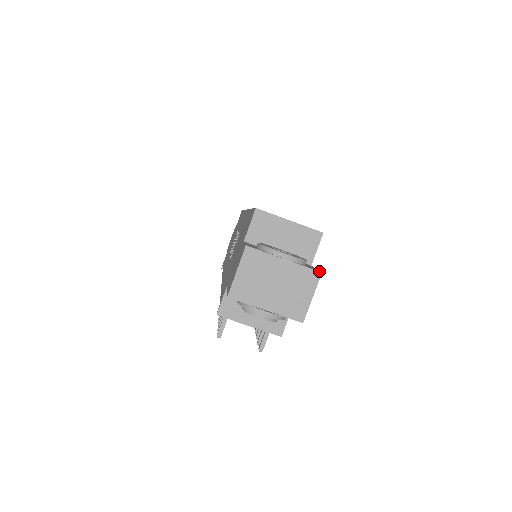
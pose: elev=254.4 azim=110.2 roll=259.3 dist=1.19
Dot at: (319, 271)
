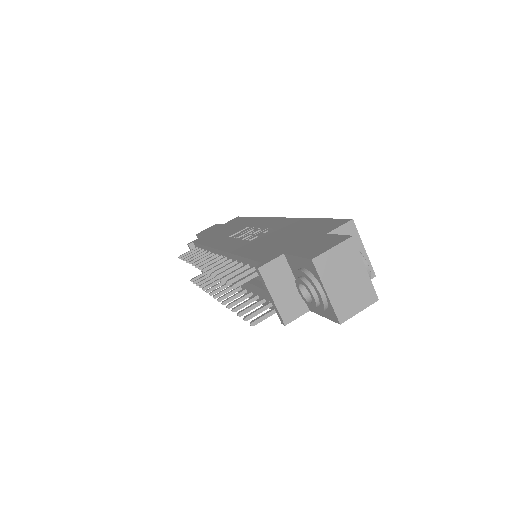
Dot at: occluded
